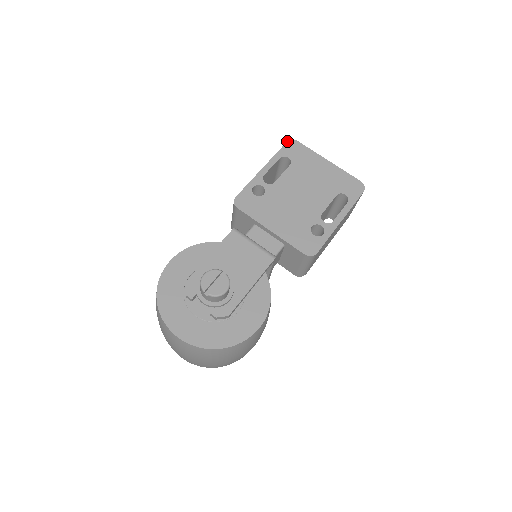
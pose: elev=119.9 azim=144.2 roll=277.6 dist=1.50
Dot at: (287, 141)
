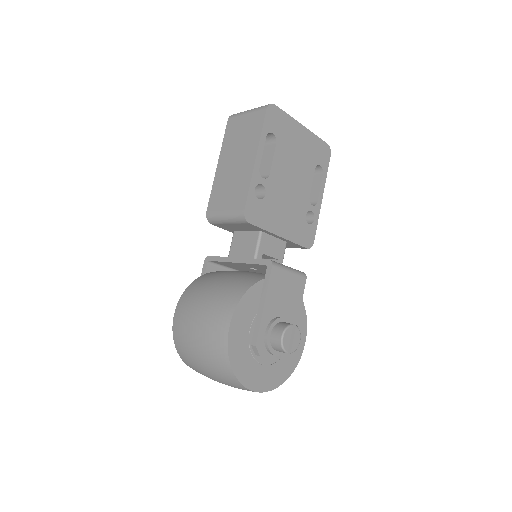
Dot at: (267, 108)
